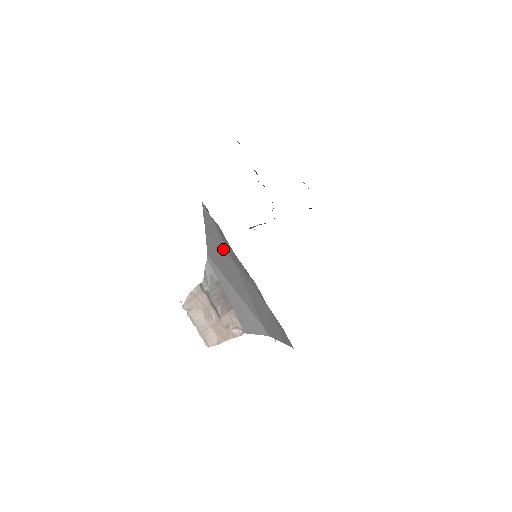
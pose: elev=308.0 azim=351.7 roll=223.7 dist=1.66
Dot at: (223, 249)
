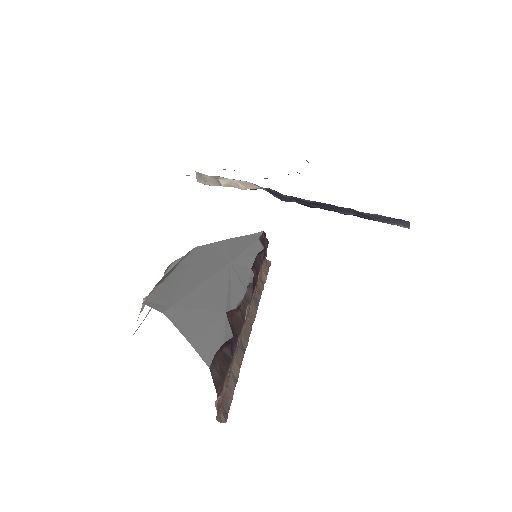
Dot at: (230, 253)
